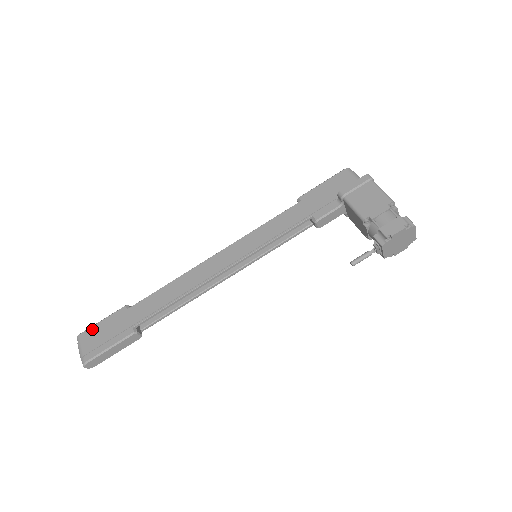
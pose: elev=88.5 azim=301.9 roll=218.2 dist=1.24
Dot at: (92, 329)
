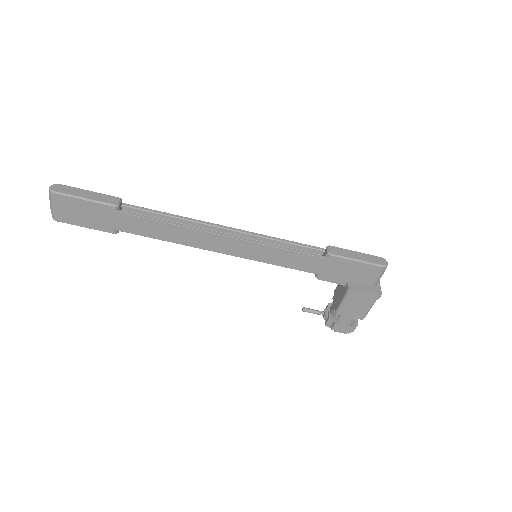
Dot at: (71, 200)
